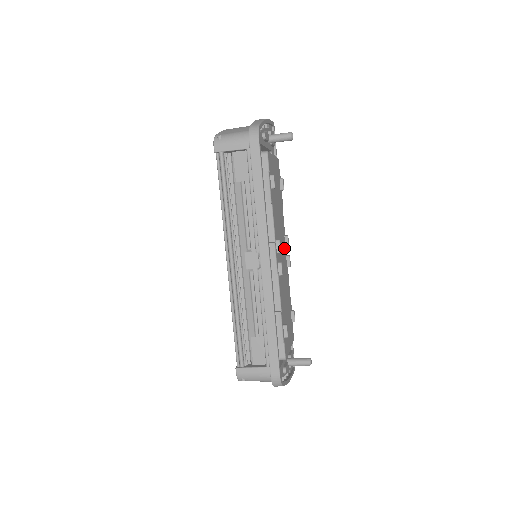
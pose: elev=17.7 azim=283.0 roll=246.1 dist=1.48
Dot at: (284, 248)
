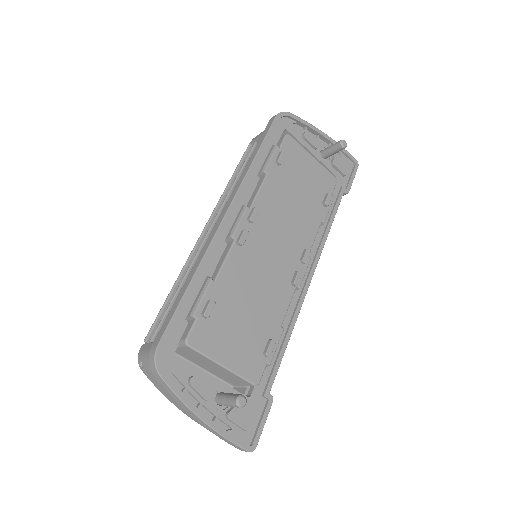
Dot at: (293, 256)
